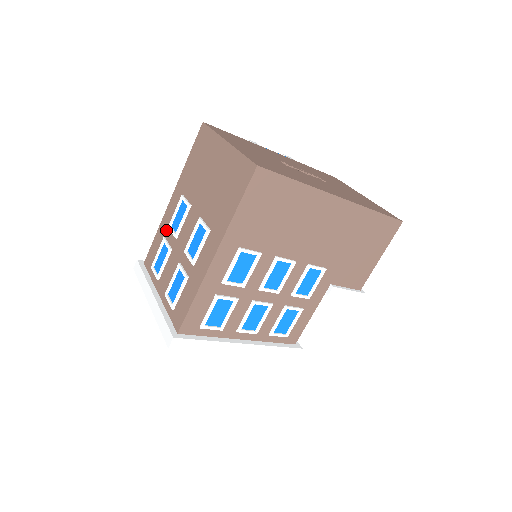
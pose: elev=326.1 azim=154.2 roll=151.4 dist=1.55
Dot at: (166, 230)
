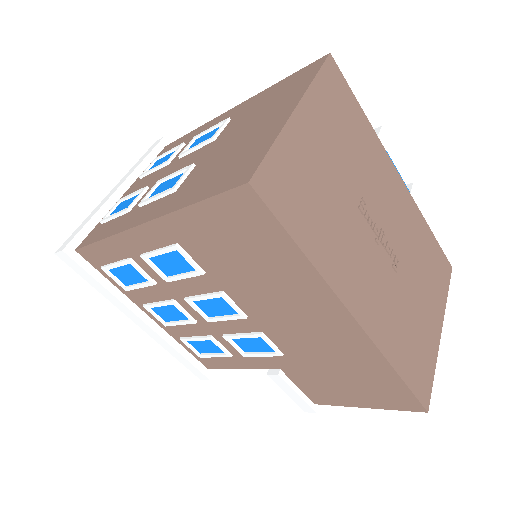
Dot at: occluded
